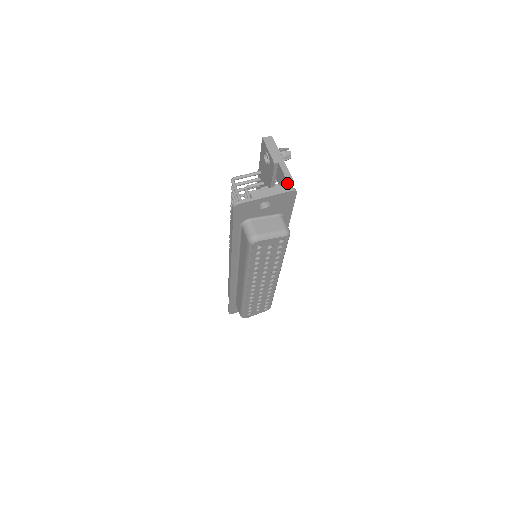
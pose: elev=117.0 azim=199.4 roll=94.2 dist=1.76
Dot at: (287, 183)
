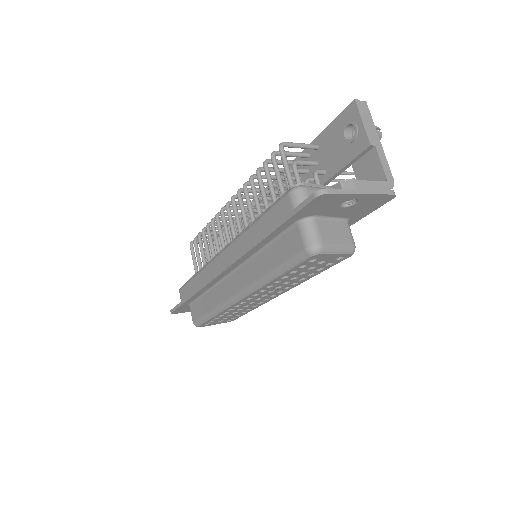
Dot at: (387, 180)
